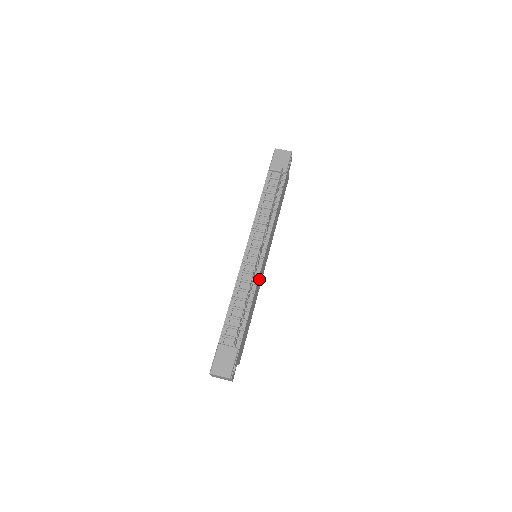
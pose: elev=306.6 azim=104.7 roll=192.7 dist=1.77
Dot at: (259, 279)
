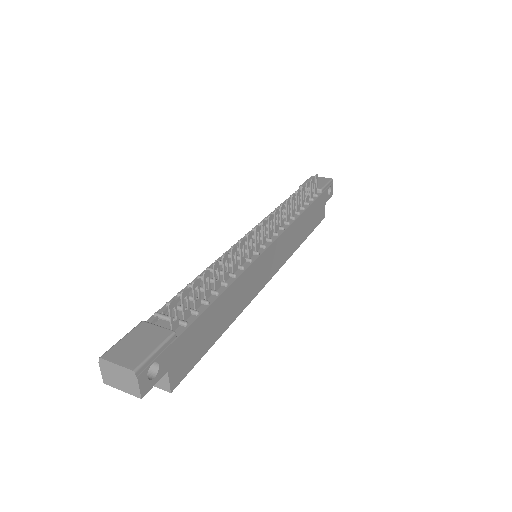
Dot at: (252, 274)
